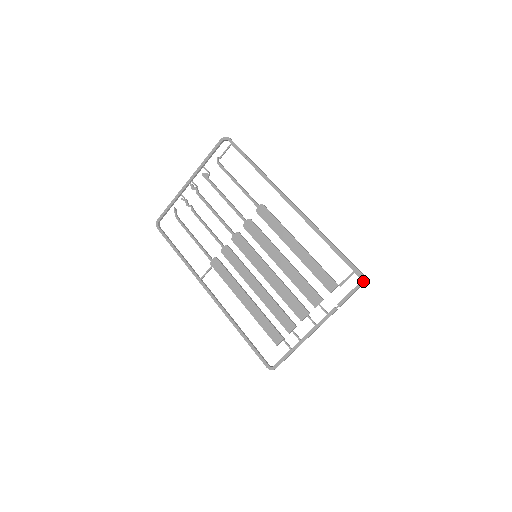
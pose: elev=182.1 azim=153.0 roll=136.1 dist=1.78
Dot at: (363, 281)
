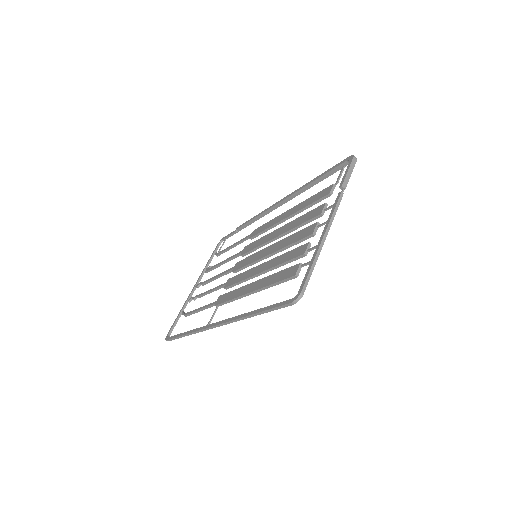
Dot at: (352, 157)
